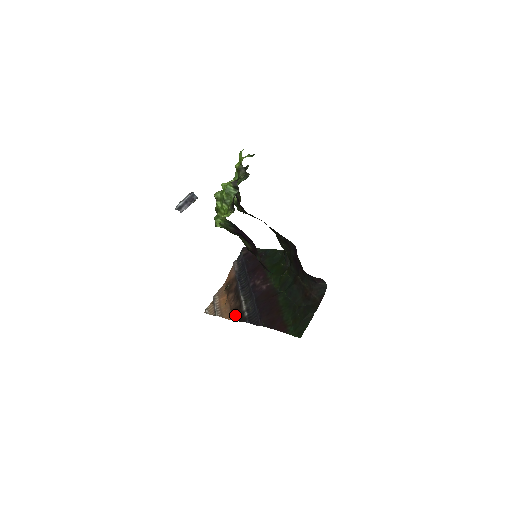
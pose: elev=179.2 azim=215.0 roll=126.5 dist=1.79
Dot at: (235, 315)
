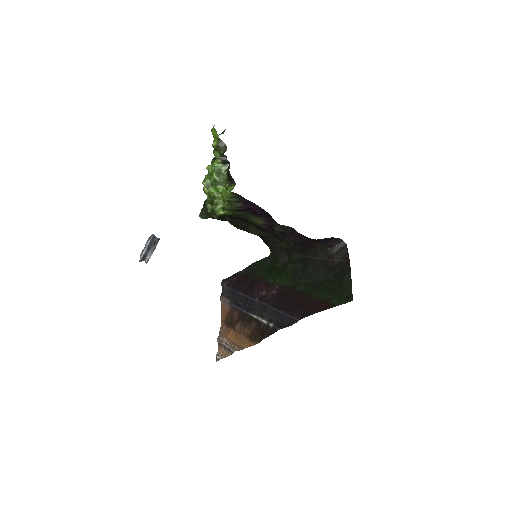
Dot at: (257, 336)
